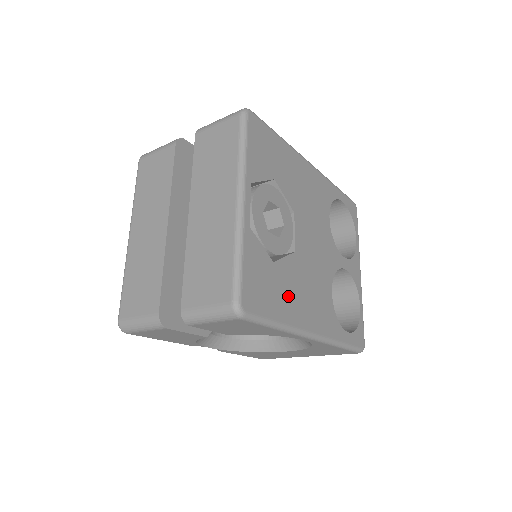
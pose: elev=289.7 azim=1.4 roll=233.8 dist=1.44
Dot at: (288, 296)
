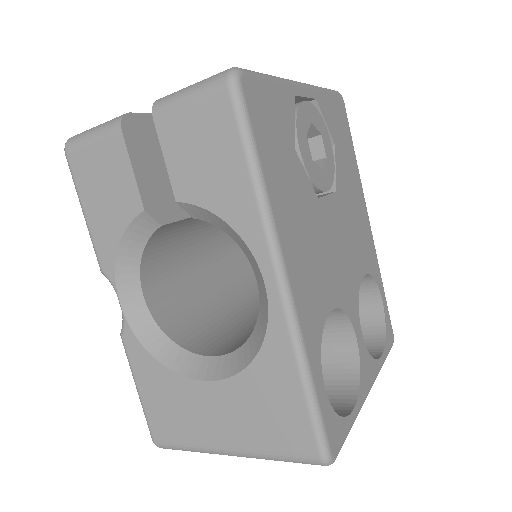
Dot at: (287, 190)
